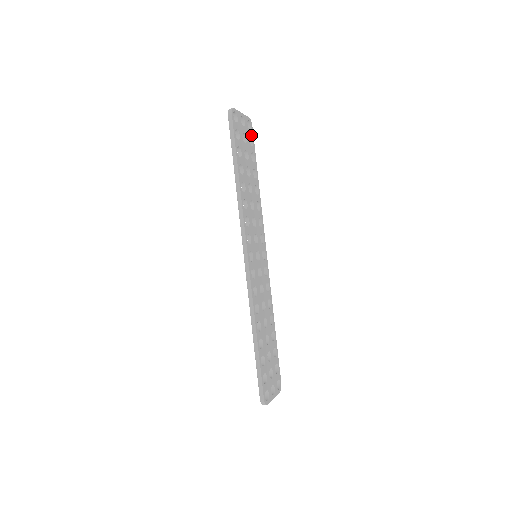
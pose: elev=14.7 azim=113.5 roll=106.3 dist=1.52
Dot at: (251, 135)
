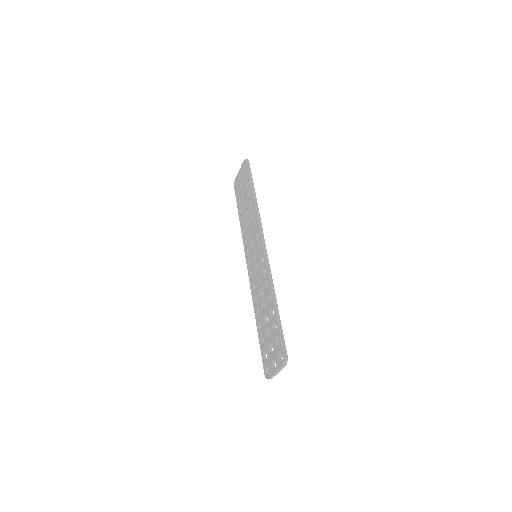
Dot at: occluded
